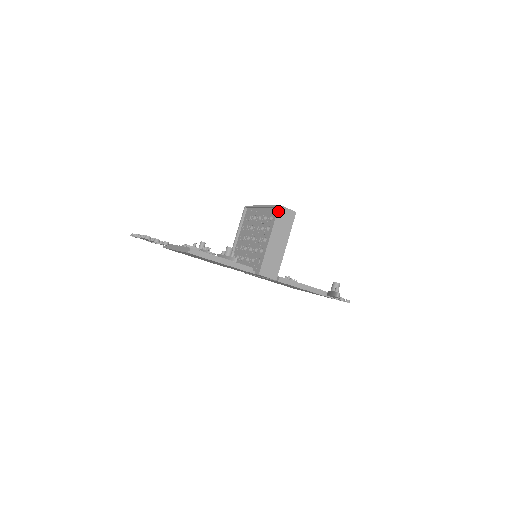
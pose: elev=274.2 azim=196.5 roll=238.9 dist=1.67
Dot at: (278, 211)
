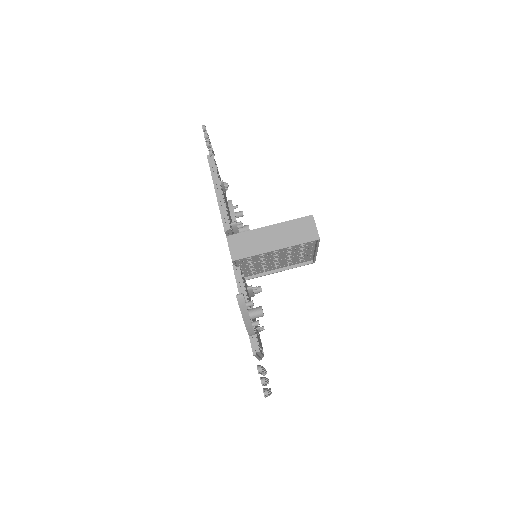
Dot at: (305, 217)
